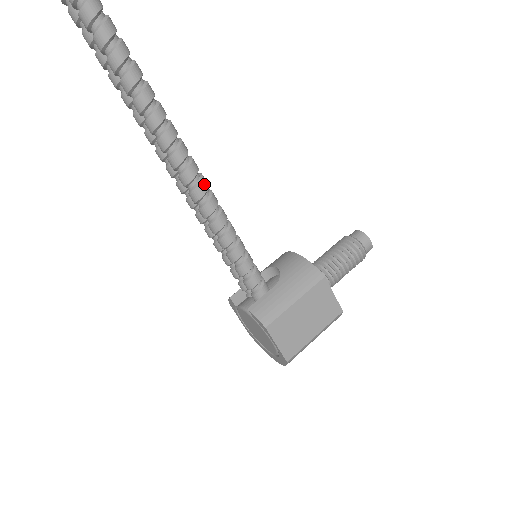
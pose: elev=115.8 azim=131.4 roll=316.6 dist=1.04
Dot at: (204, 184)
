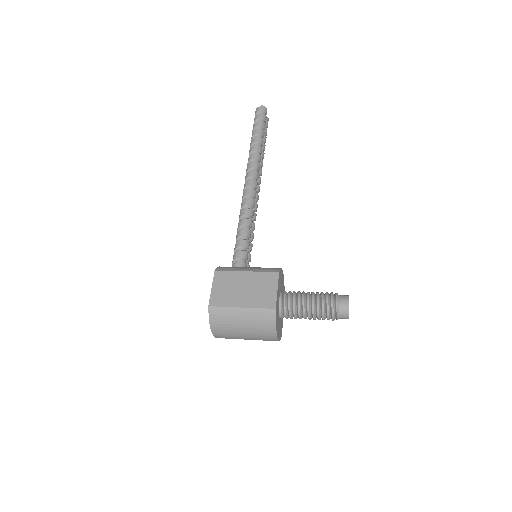
Dot at: (251, 192)
